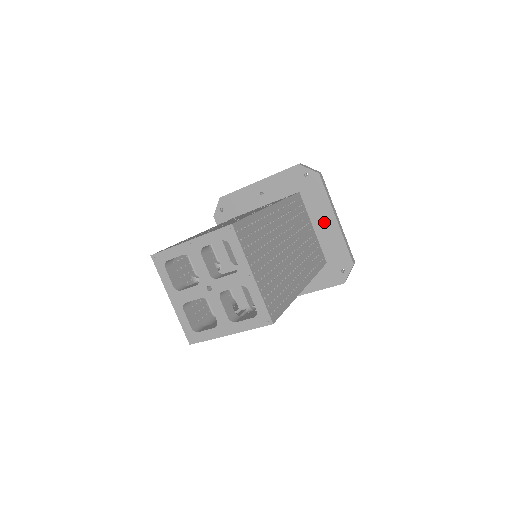
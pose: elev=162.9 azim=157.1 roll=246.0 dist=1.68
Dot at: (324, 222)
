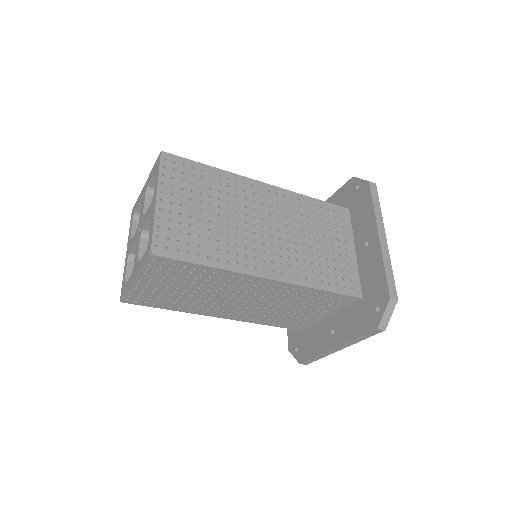
Dot at: occluded
